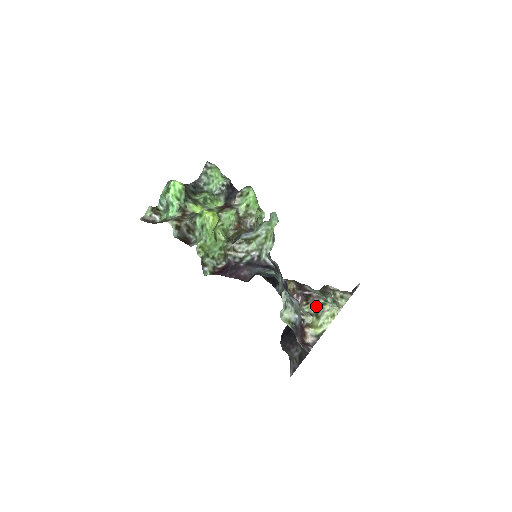
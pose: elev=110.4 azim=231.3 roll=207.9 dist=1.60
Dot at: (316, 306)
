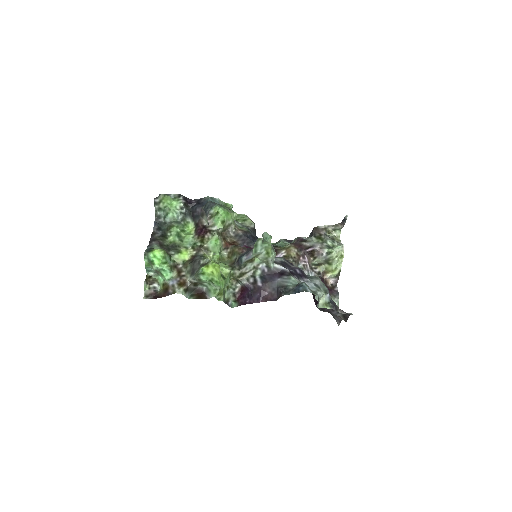
Dot at: (324, 257)
